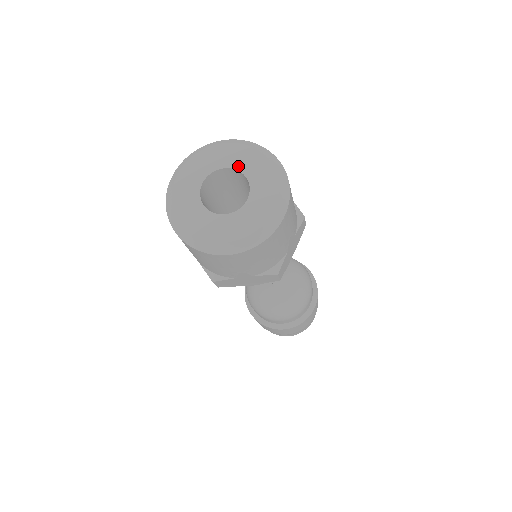
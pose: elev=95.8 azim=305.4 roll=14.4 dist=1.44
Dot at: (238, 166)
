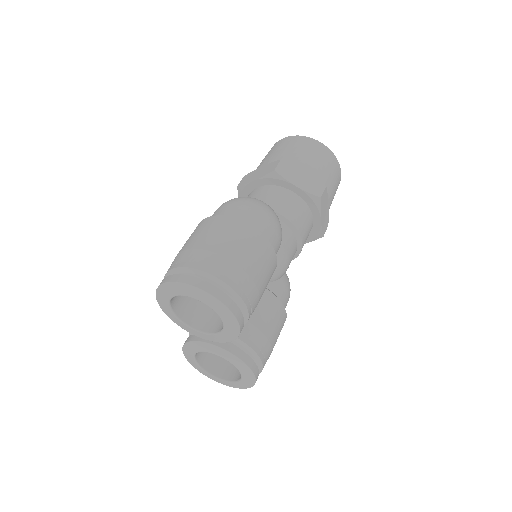
Dot at: occluded
